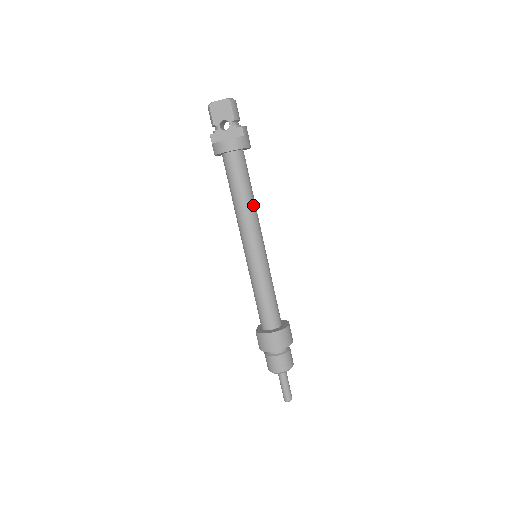
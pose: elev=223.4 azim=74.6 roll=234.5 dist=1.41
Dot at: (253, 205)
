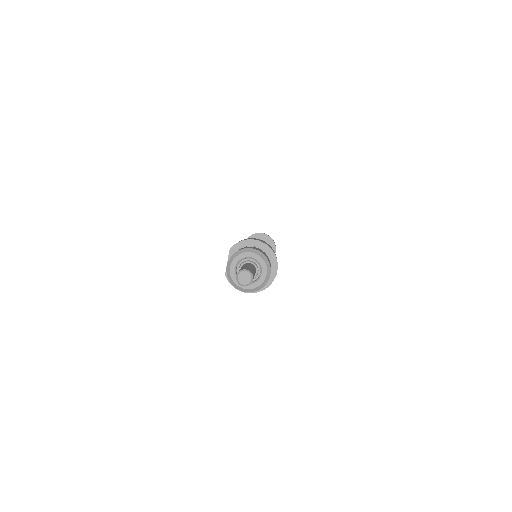
Dot at: occluded
